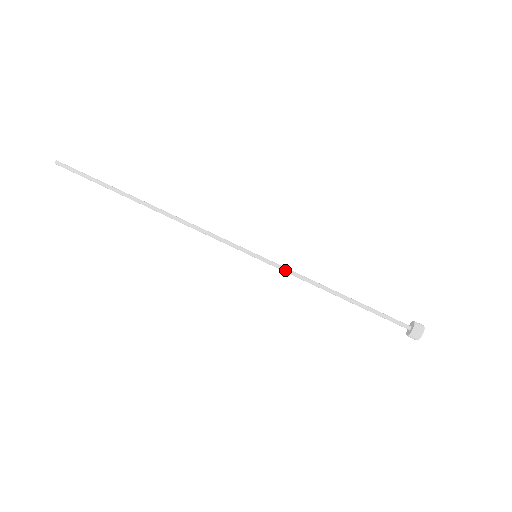
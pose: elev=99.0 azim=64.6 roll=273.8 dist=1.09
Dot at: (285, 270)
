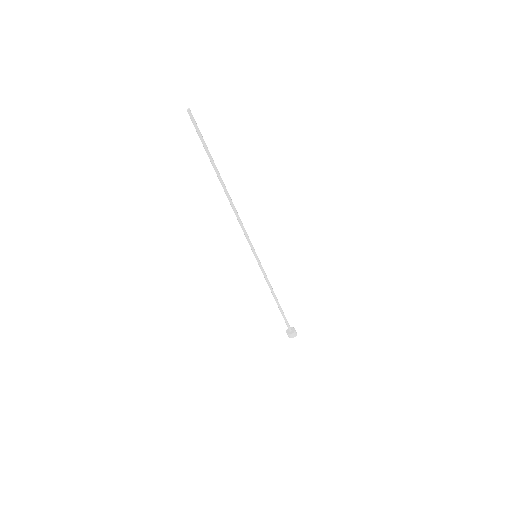
Dot at: (264, 272)
